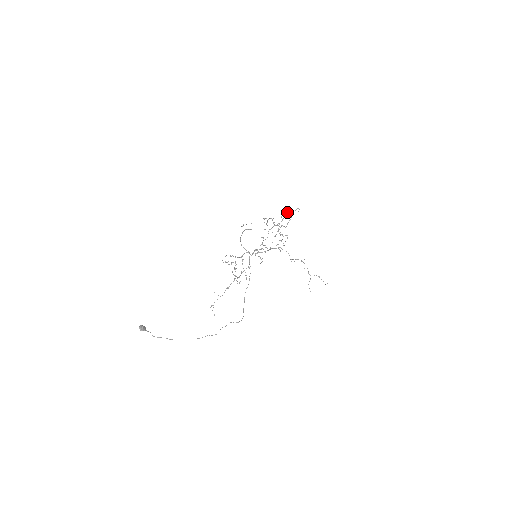
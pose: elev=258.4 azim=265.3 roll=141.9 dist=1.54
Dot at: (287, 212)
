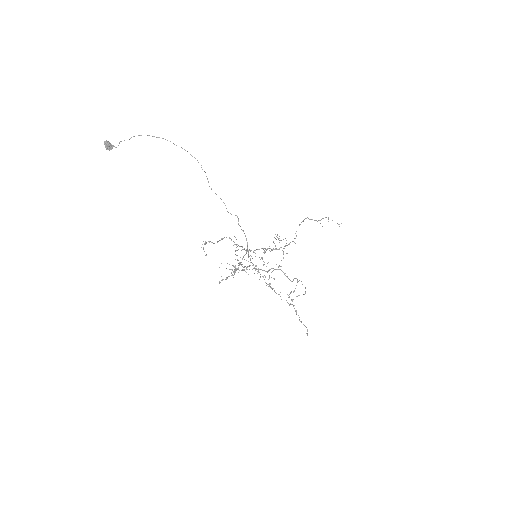
Dot at: occluded
